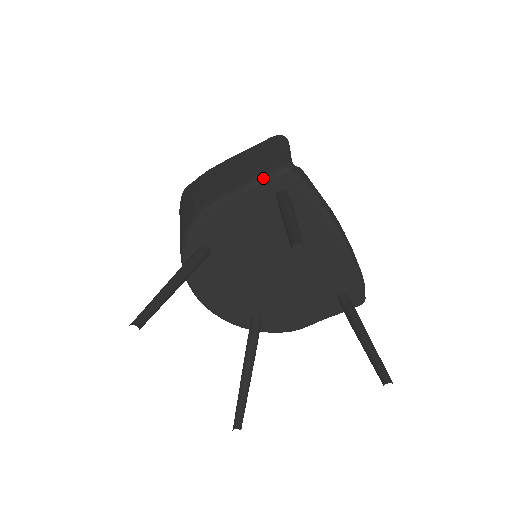
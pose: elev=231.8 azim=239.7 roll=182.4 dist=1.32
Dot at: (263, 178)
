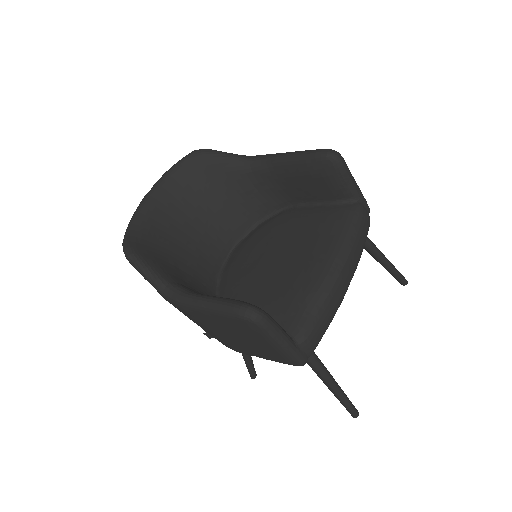
Dot at: occluded
